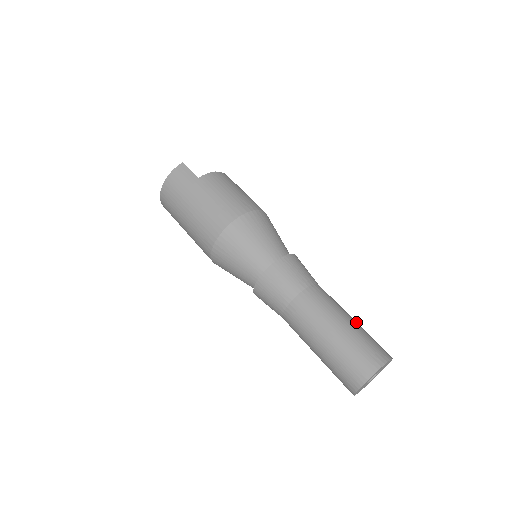
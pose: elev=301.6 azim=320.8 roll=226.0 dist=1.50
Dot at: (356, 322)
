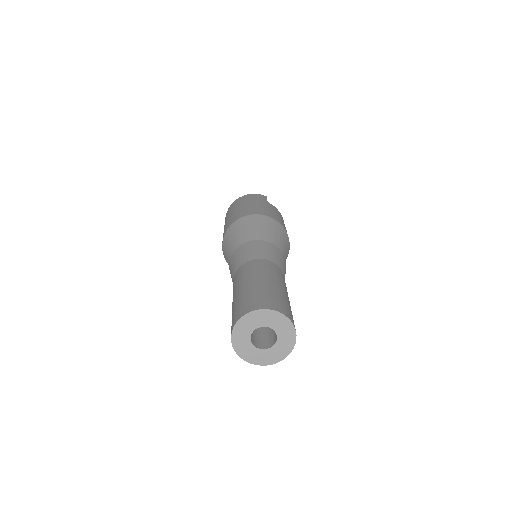
Dot at: occluded
